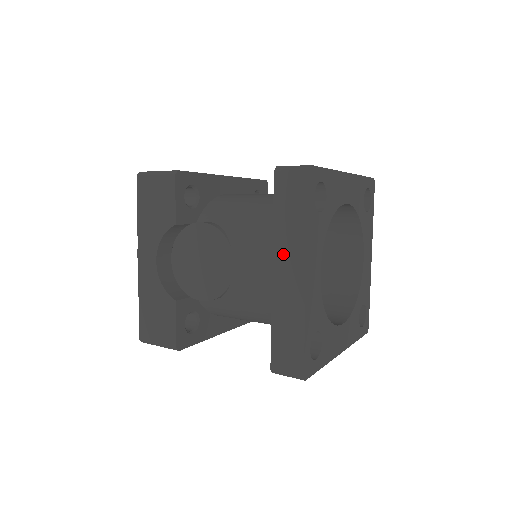
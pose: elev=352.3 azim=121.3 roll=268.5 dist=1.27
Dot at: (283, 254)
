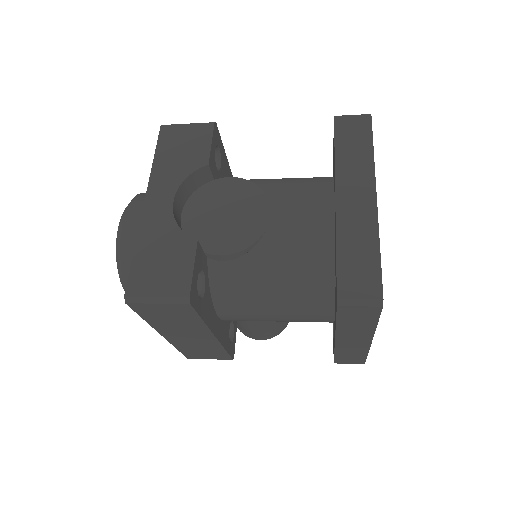
Dot at: (348, 179)
